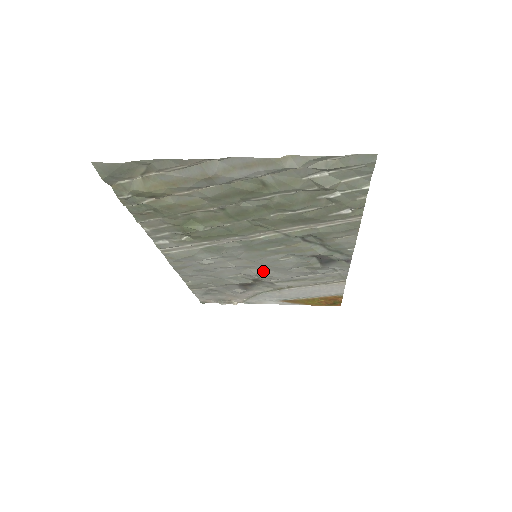
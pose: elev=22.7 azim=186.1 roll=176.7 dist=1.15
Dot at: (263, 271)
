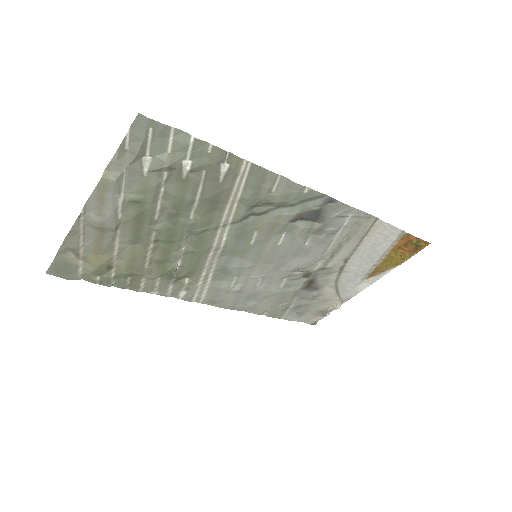
Dot at: (290, 264)
